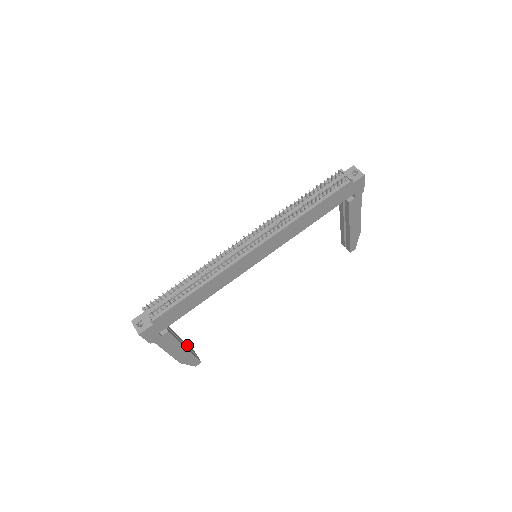
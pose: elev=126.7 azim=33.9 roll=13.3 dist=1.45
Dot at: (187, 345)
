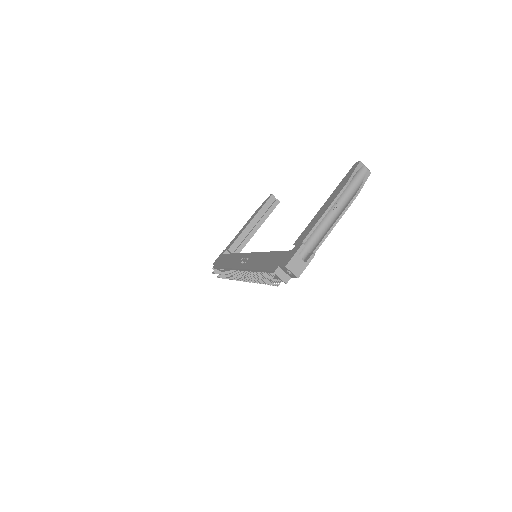
Dot at: (261, 212)
